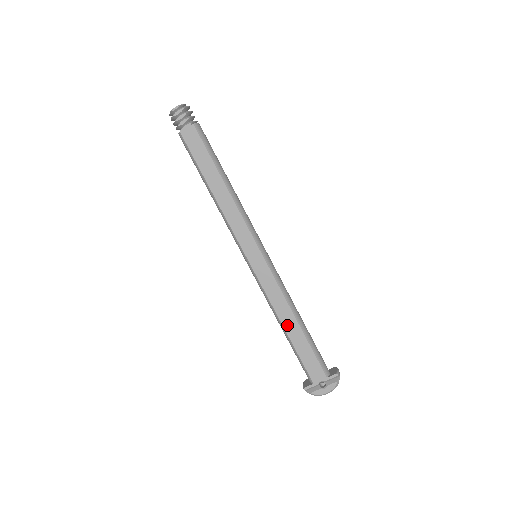
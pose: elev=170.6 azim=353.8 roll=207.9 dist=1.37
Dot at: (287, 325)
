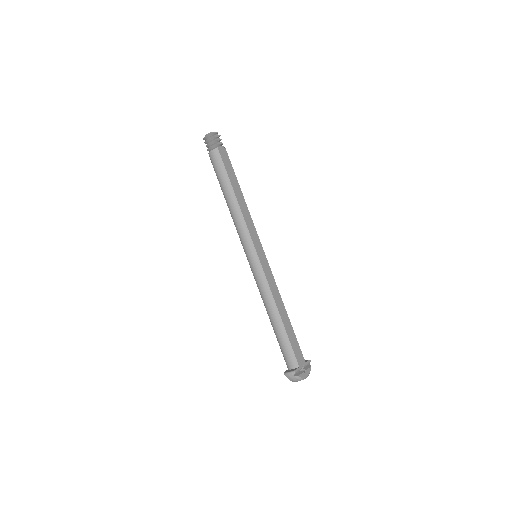
Dot at: (281, 313)
